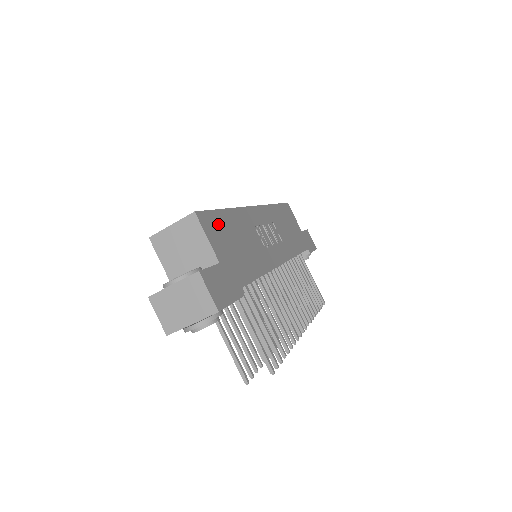
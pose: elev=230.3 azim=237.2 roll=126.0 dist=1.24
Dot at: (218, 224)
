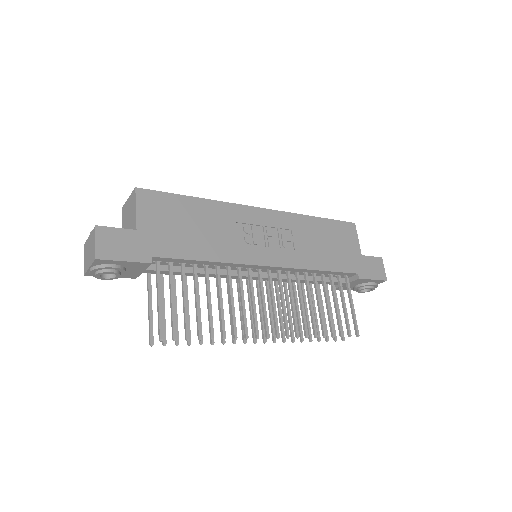
Dot at: (167, 204)
